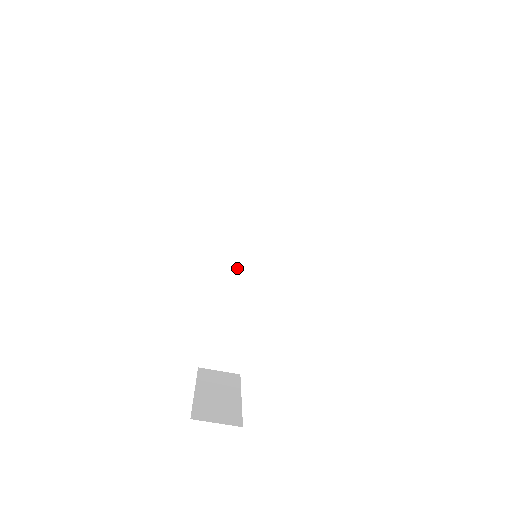
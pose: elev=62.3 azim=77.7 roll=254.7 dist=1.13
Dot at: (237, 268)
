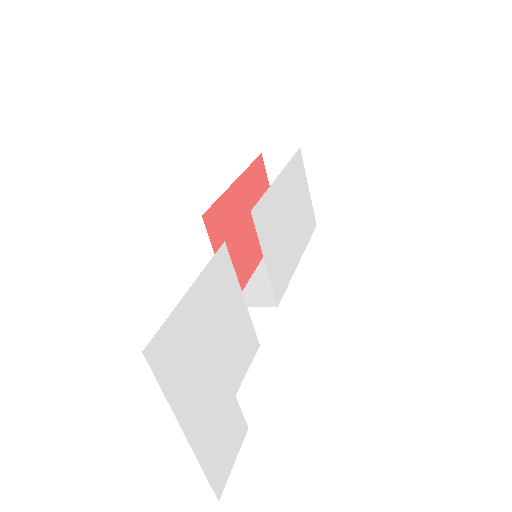
Dot at: occluded
